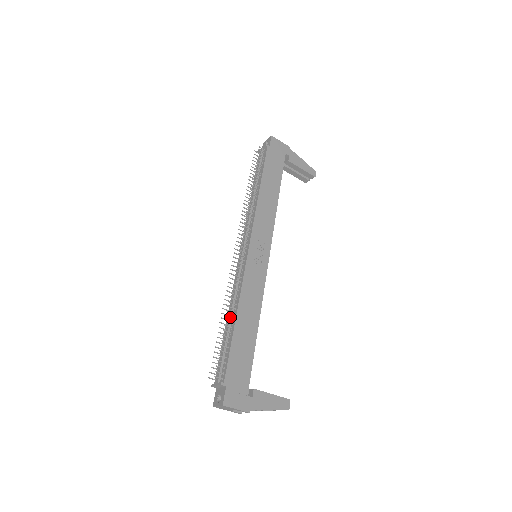
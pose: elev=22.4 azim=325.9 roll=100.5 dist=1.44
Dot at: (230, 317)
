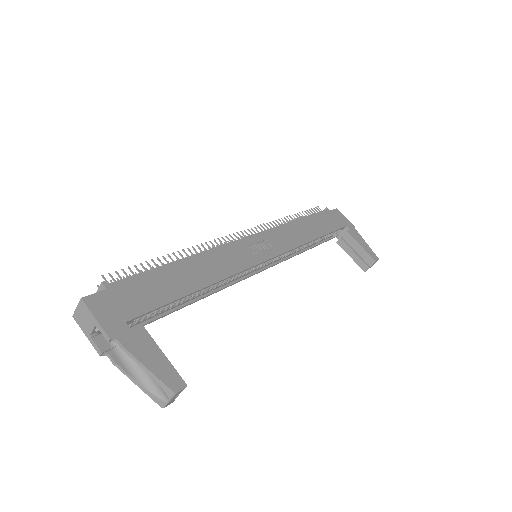
Dot at: (177, 257)
